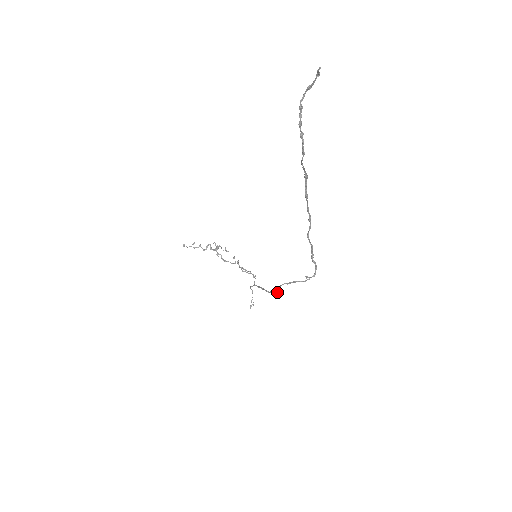
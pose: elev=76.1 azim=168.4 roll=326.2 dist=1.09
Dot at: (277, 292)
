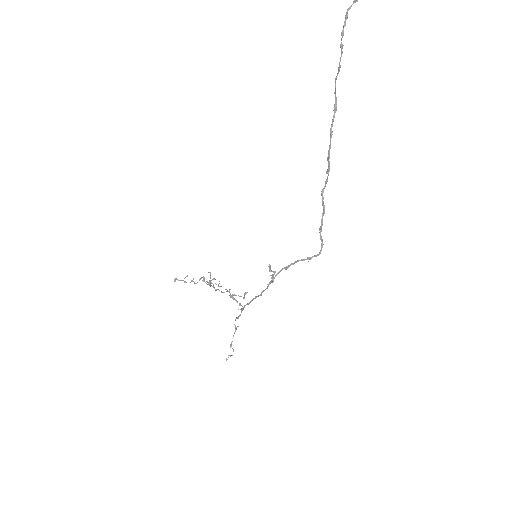
Dot at: (273, 272)
